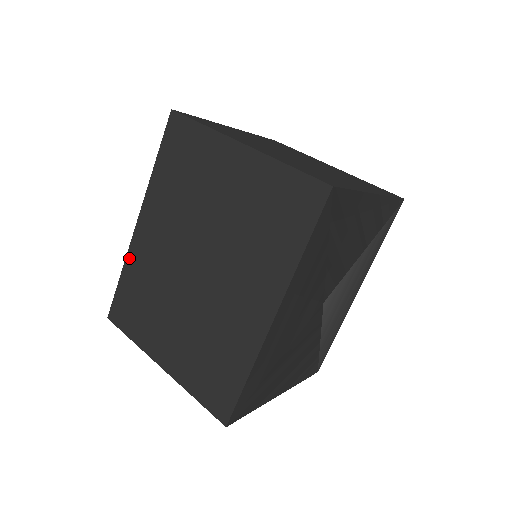
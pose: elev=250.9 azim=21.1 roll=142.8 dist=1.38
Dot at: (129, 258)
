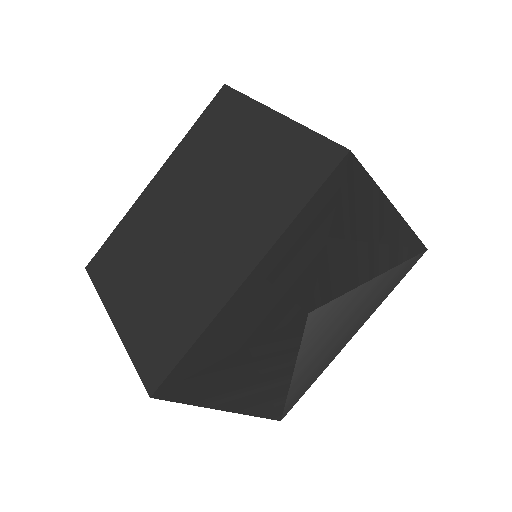
Dot at: (131, 211)
